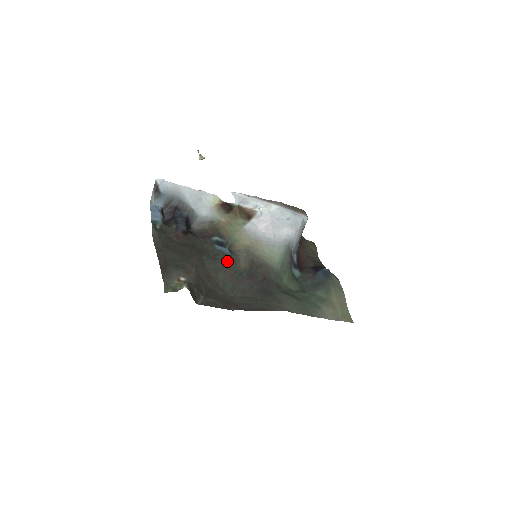
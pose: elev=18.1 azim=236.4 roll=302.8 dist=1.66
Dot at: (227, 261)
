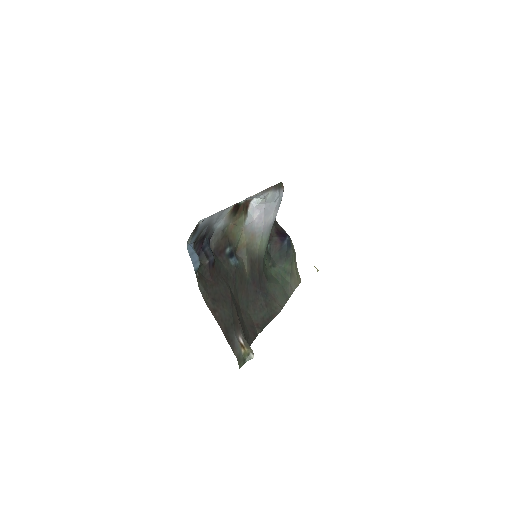
Dot at: (240, 275)
